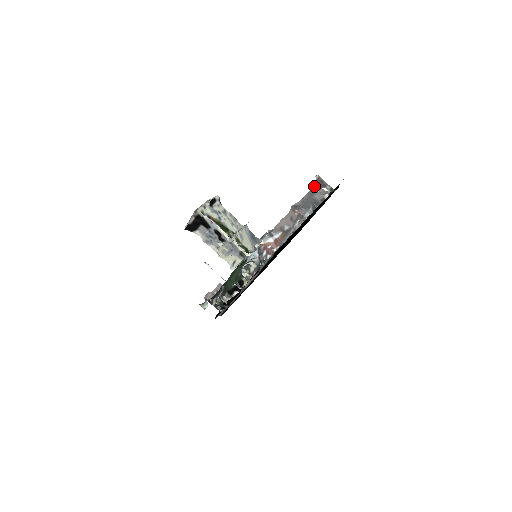
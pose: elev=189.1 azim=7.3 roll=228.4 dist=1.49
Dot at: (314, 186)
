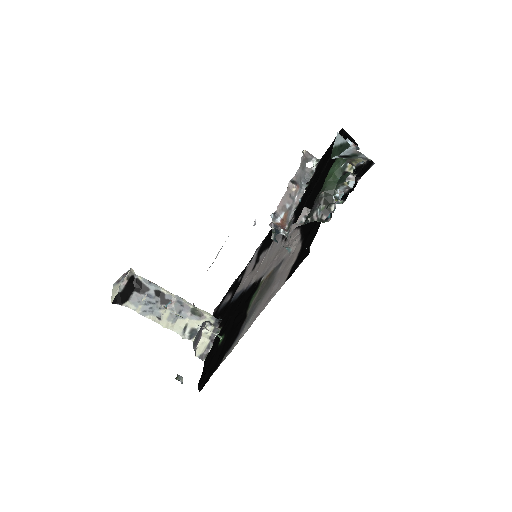
Dot at: (303, 161)
